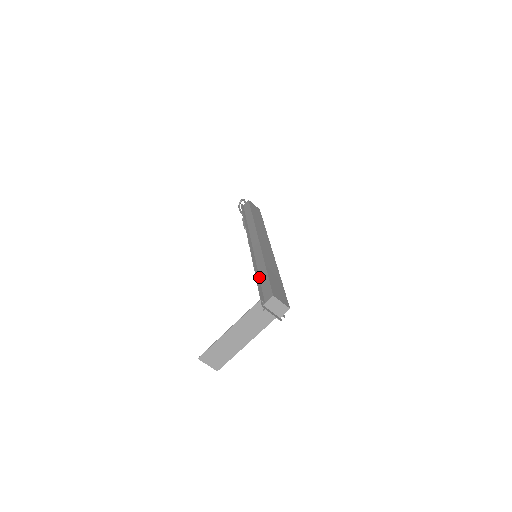
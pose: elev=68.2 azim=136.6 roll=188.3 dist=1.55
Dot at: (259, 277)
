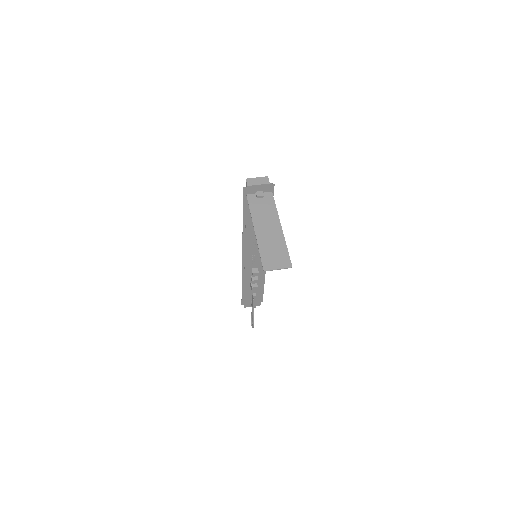
Dot at: (246, 217)
